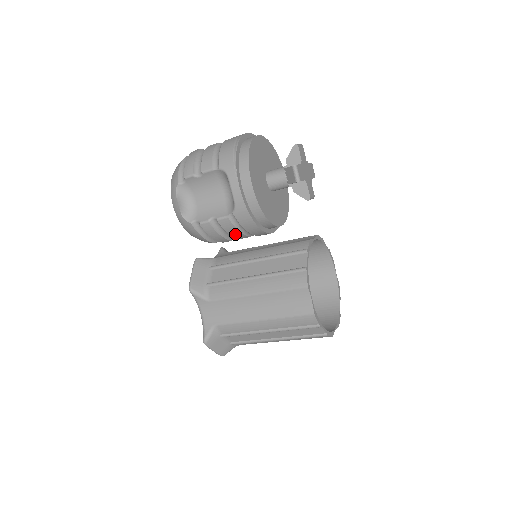
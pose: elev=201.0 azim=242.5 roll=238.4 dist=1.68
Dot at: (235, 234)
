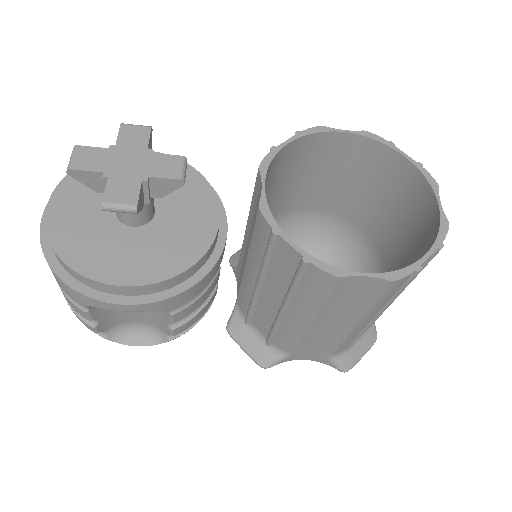
Dot at: (206, 295)
